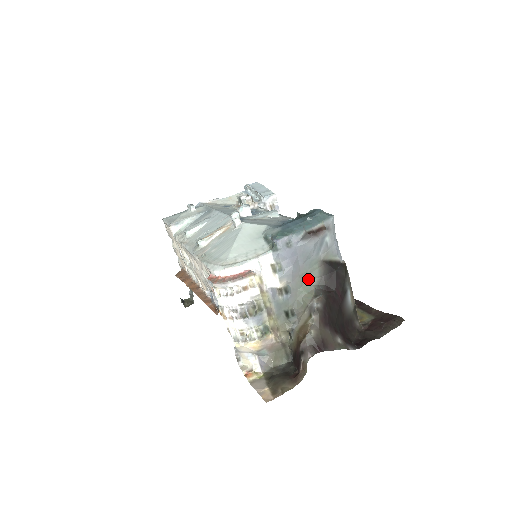
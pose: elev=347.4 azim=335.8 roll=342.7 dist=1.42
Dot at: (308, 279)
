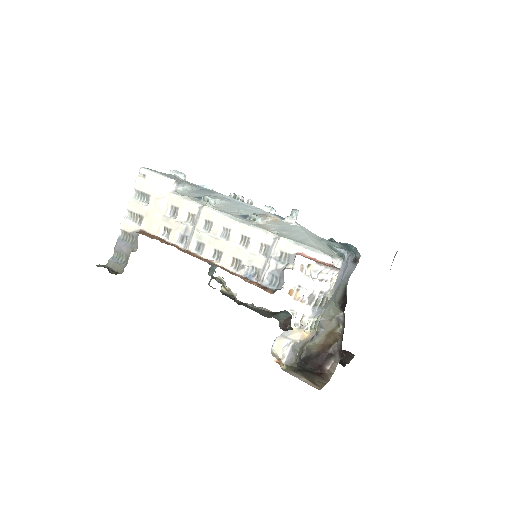
Dot at: (336, 295)
